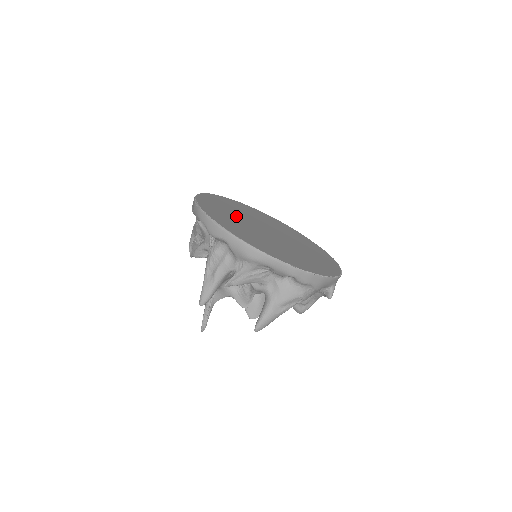
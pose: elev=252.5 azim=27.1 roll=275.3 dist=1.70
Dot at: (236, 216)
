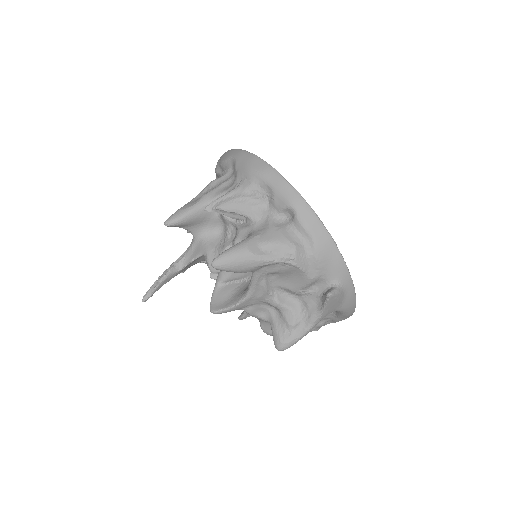
Dot at: occluded
